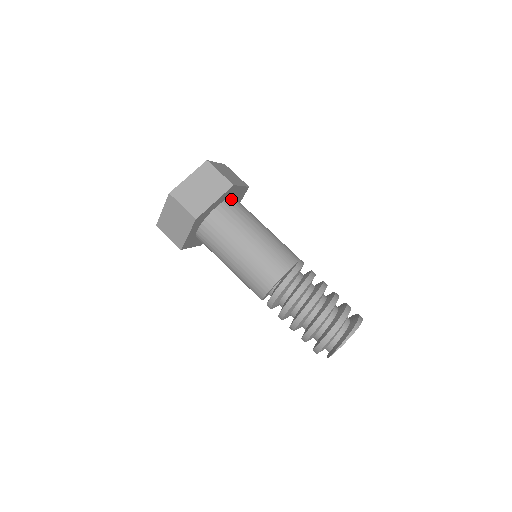
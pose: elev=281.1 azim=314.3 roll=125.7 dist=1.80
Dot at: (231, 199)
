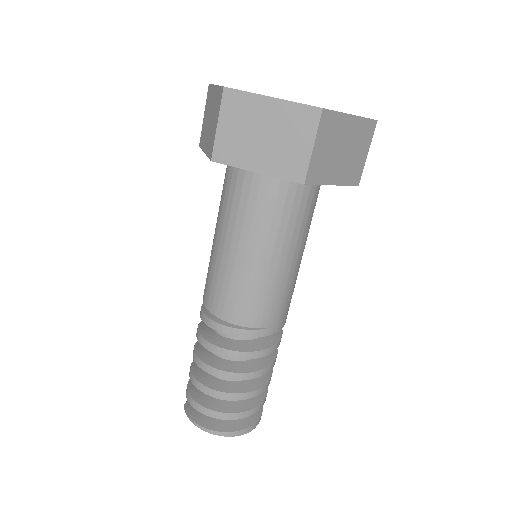
Dot at: occluded
